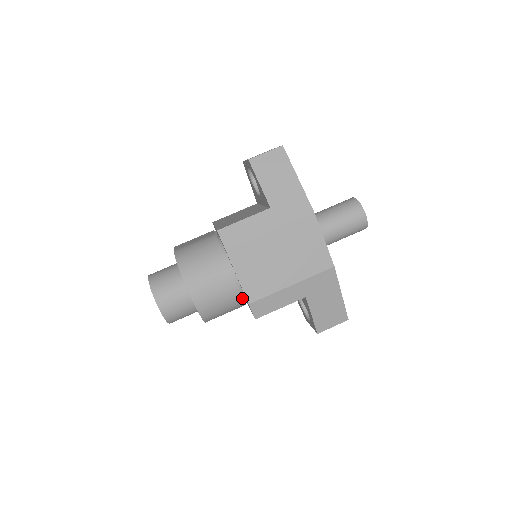
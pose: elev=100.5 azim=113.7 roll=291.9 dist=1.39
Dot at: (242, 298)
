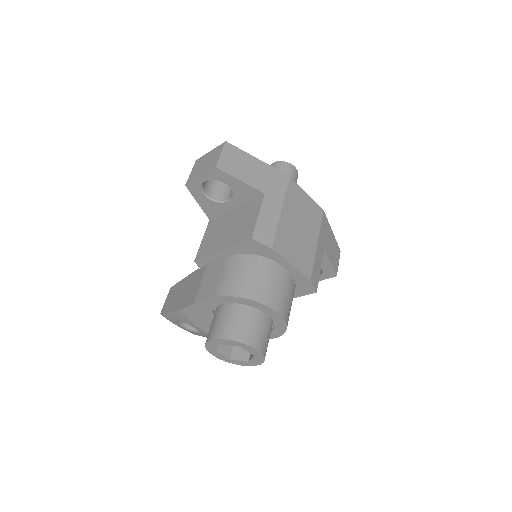
Dot at: (295, 286)
